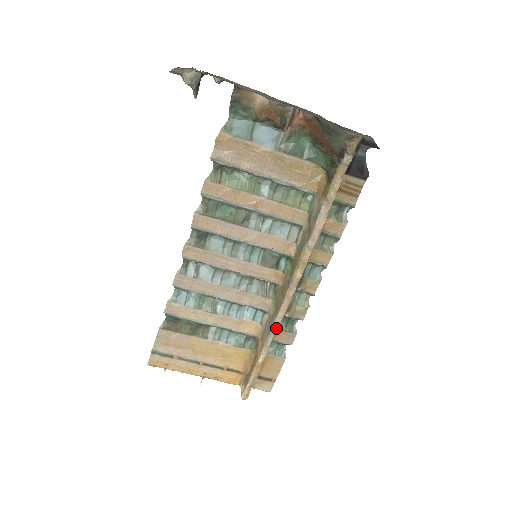
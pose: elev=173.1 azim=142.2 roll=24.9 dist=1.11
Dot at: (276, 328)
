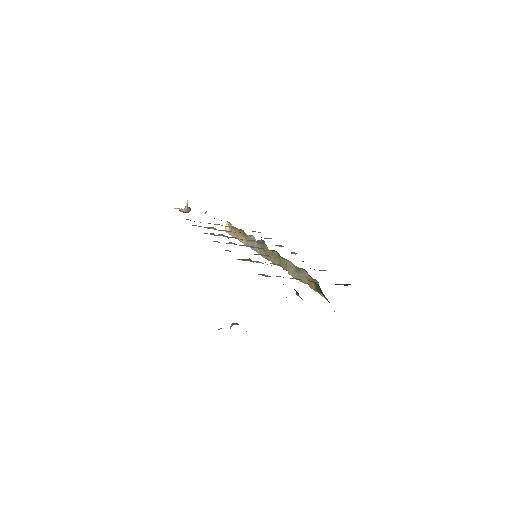
Dot at: occluded
